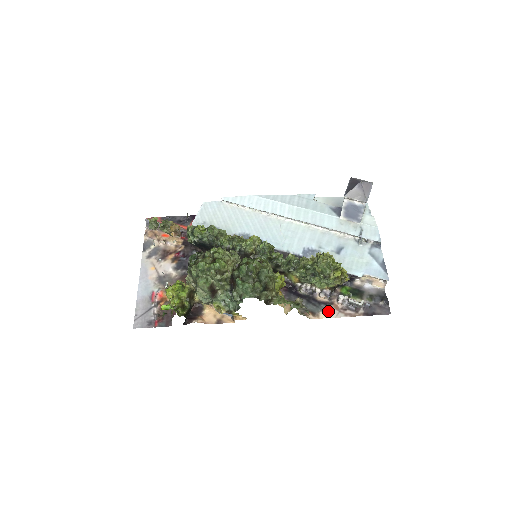
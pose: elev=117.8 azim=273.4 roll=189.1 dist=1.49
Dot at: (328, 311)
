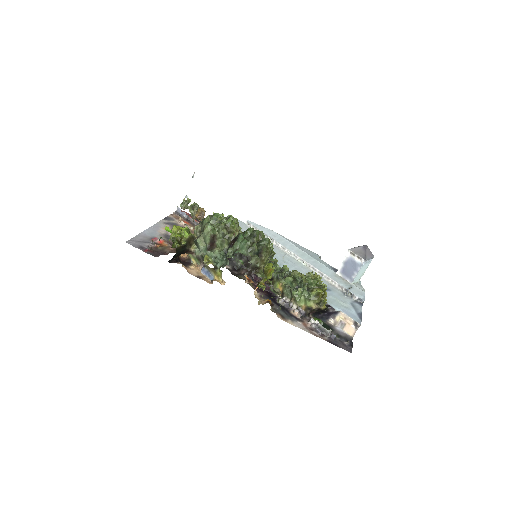
Dot at: (296, 323)
